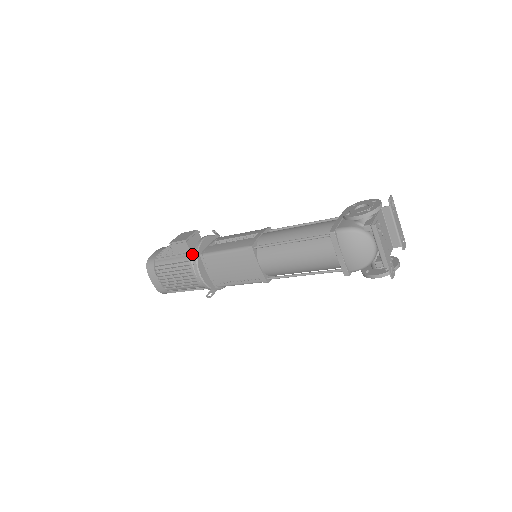
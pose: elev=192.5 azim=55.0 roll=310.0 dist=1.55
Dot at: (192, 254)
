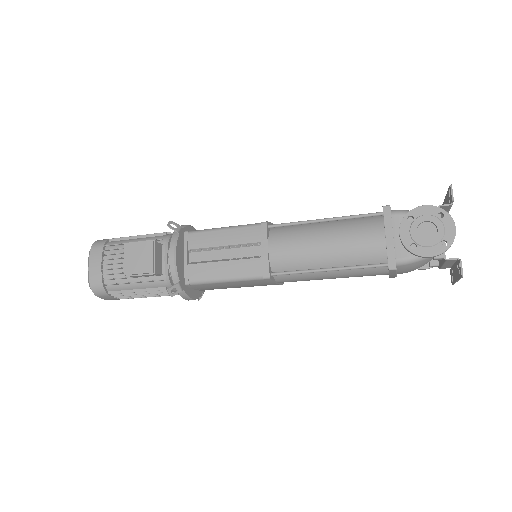
Dot at: (167, 279)
